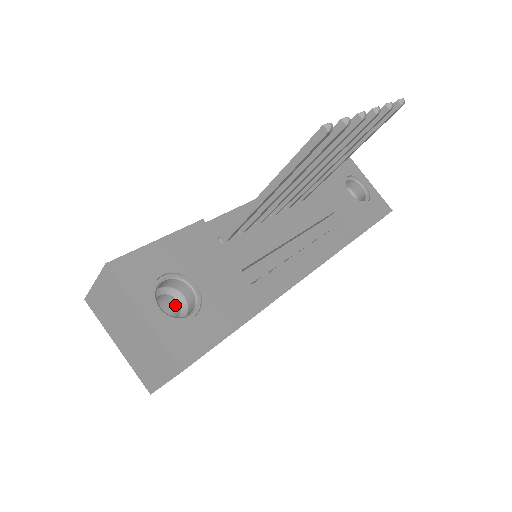
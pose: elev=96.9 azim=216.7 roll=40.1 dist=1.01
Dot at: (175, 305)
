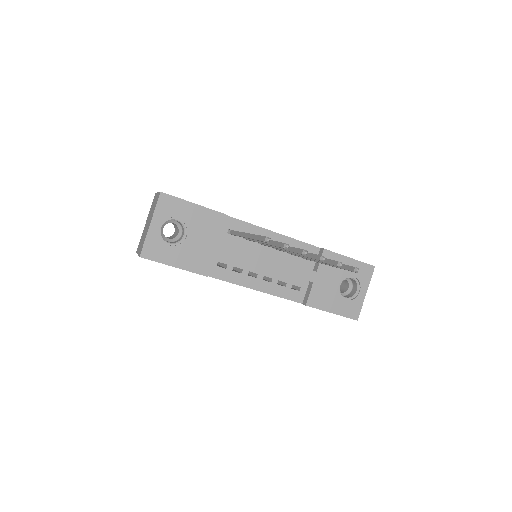
Dot at: (177, 233)
